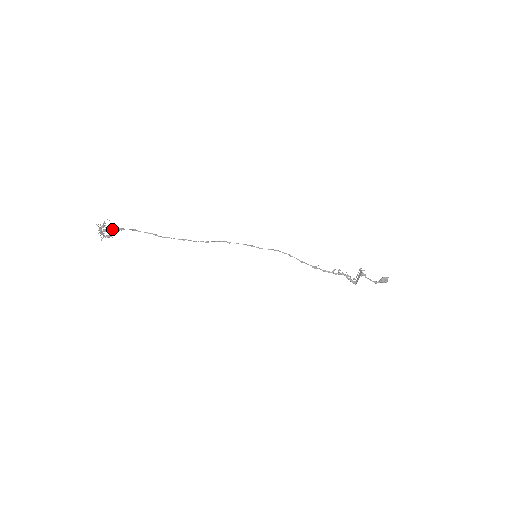
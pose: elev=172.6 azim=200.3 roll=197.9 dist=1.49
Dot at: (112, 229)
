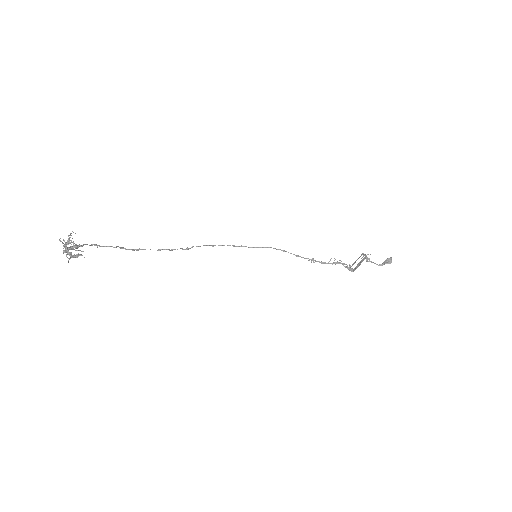
Dot at: occluded
